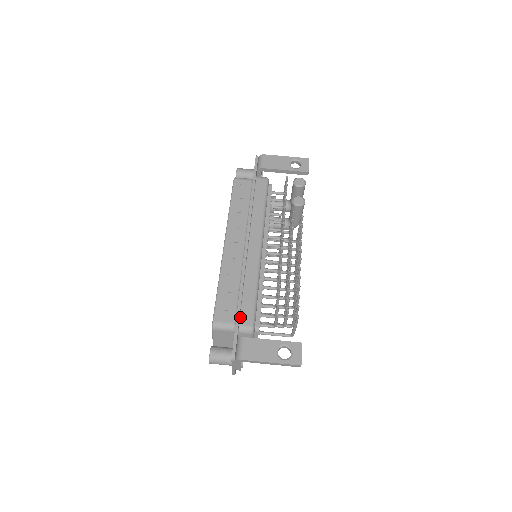
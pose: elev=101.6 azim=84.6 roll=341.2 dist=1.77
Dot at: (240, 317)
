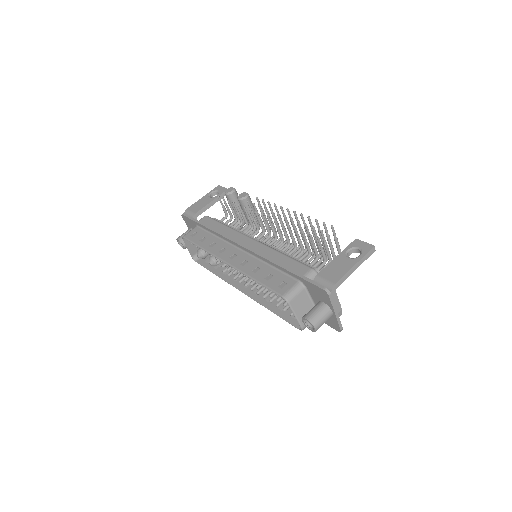
Dot at: occluded
